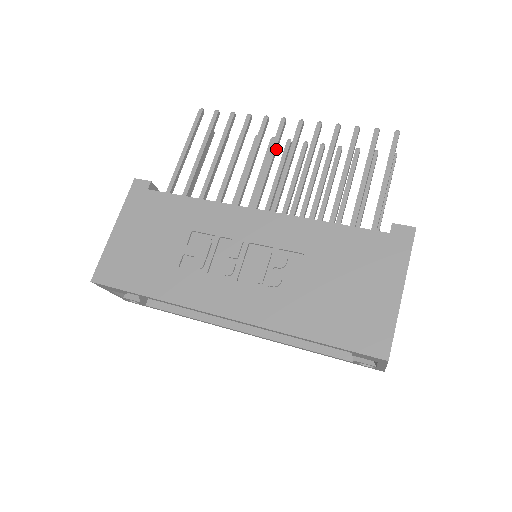
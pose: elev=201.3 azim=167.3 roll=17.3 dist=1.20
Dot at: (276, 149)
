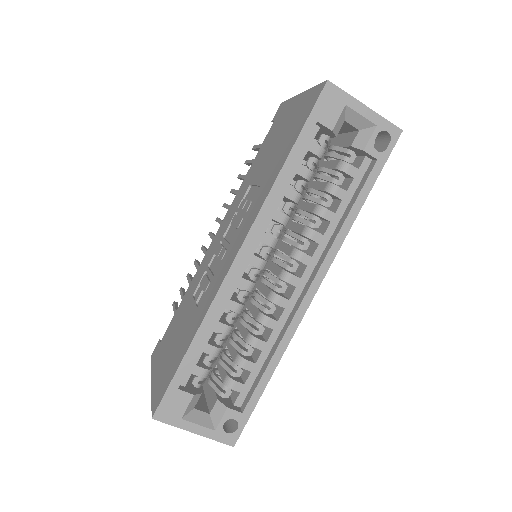
Dot at: occluded
